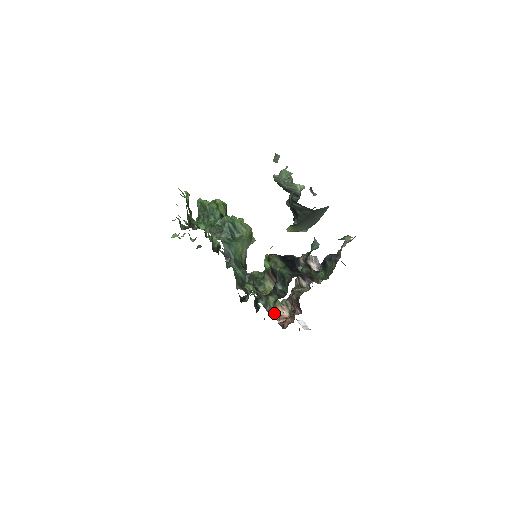
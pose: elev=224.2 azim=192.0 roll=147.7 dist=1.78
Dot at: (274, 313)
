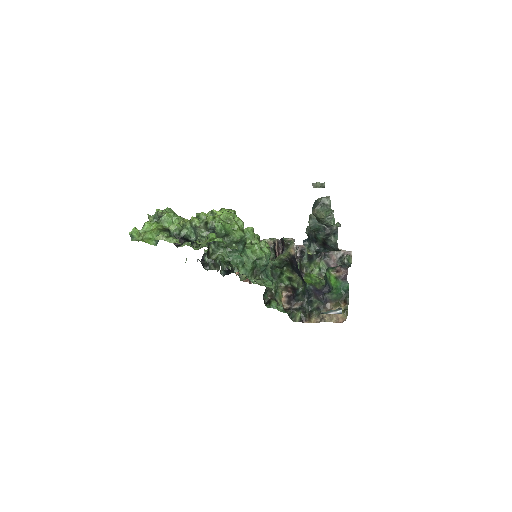
Dot at: (237, 272)
